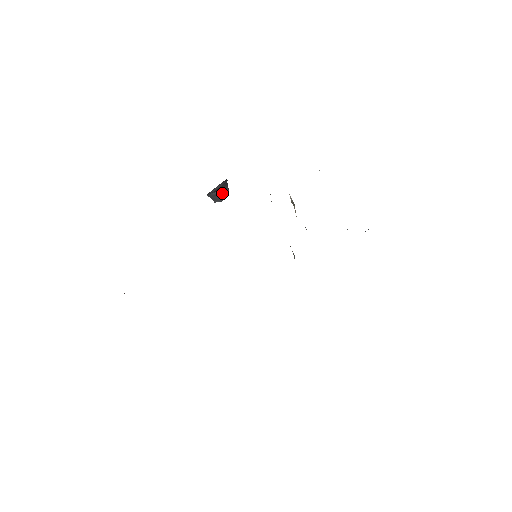
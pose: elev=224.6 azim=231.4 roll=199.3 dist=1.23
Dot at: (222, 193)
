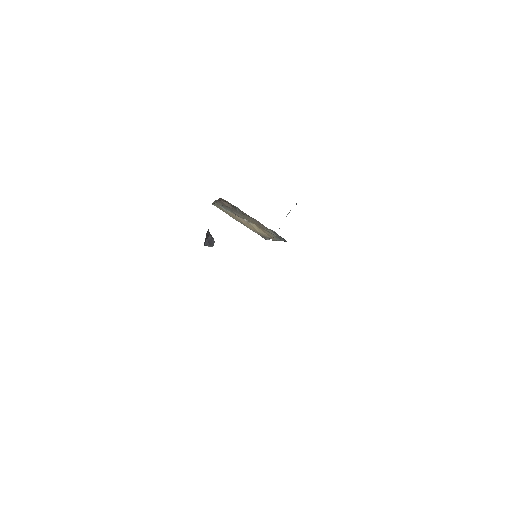
Dot at: (211, 238)
